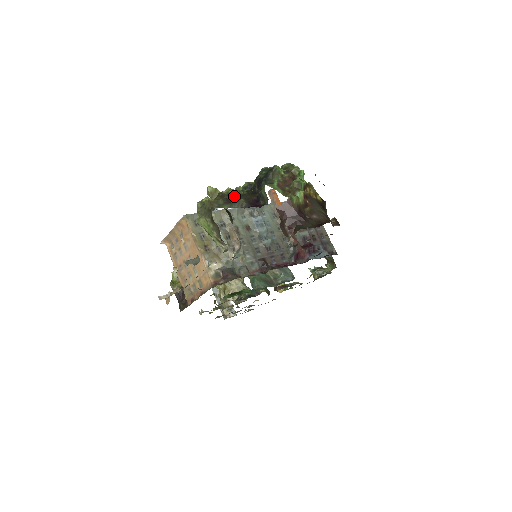
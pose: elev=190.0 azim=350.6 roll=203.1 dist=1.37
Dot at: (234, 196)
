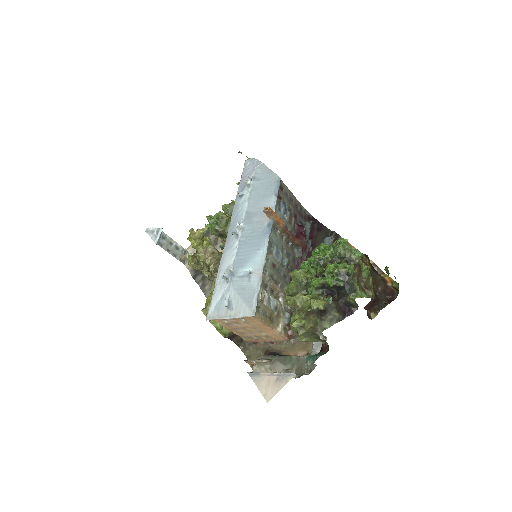
Dot at: (325, 310)
